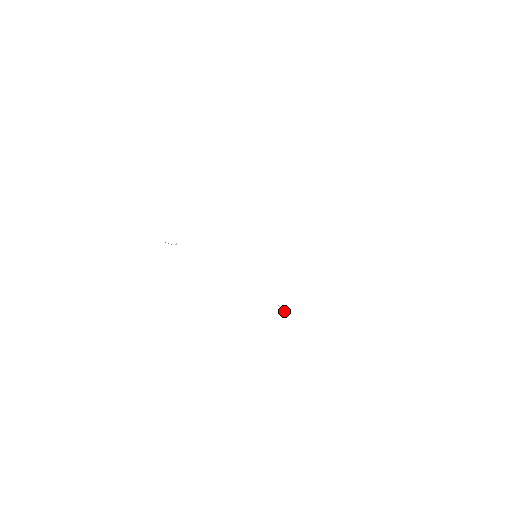
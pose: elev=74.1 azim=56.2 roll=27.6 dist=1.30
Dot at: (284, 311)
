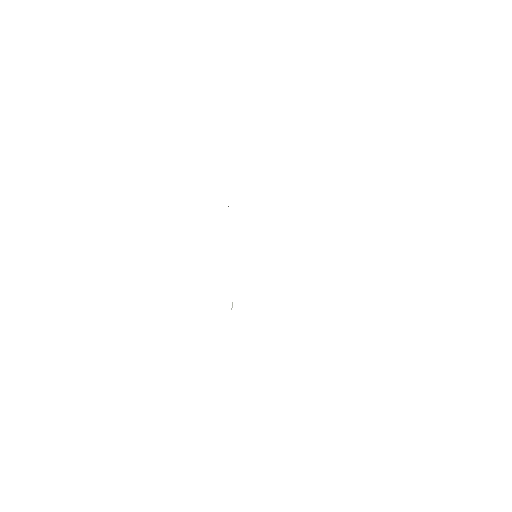
Dot at: (232, 307)
